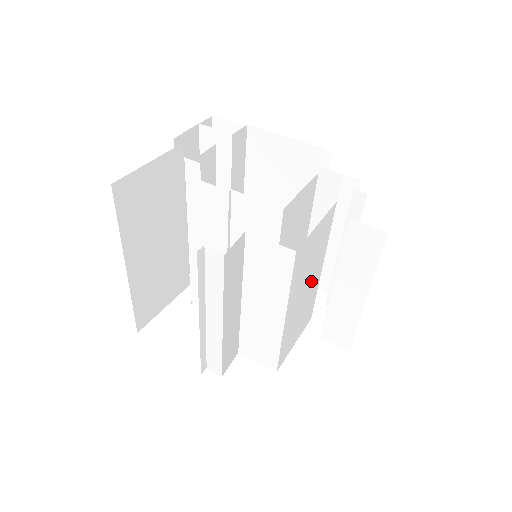
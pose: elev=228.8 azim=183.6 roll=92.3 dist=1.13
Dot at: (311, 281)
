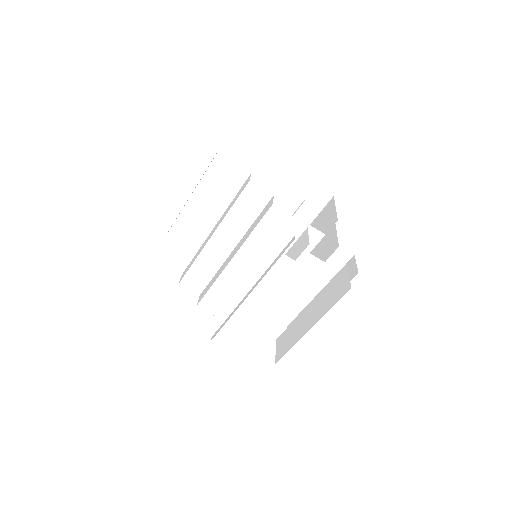
Dot at: occluded
